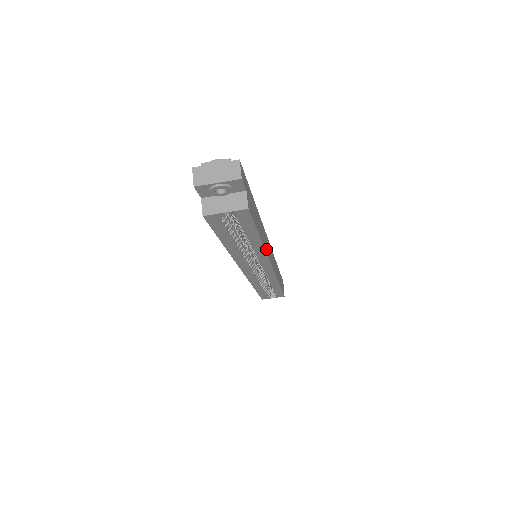
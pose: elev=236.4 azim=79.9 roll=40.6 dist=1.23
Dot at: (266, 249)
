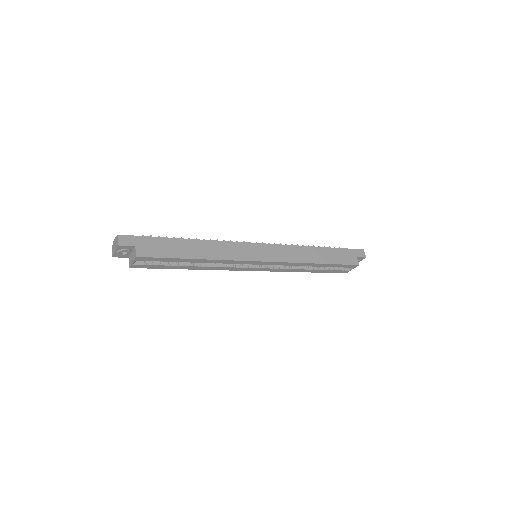
Dot at: (226, 257)
